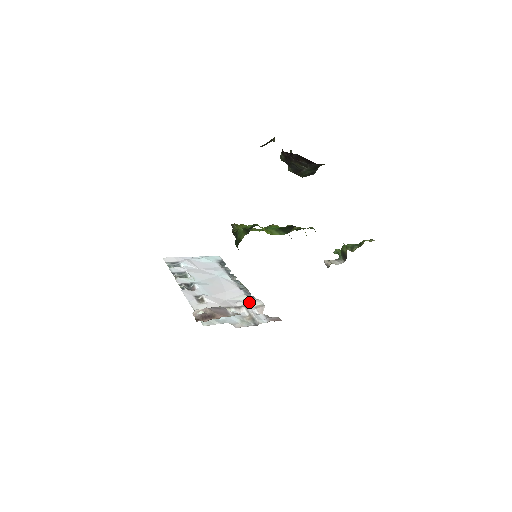
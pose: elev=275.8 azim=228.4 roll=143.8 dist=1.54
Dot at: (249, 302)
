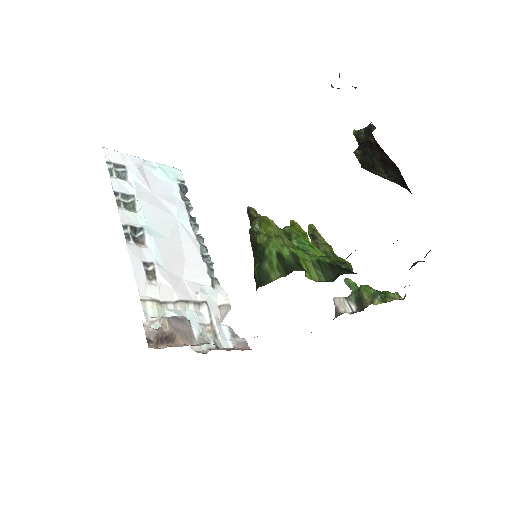
Dot at: (213, 294)
